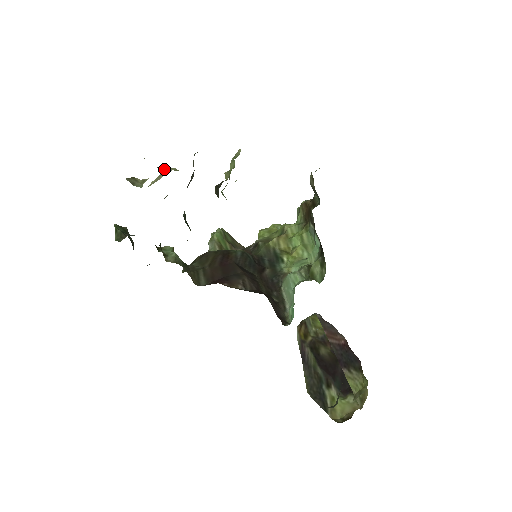
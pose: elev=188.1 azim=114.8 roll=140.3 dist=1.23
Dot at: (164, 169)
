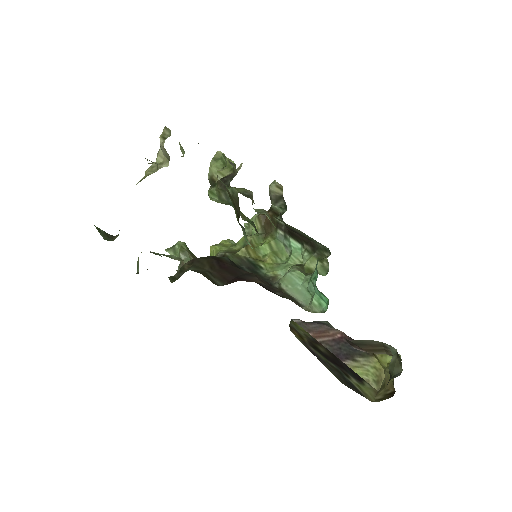
Dot at: occluded
